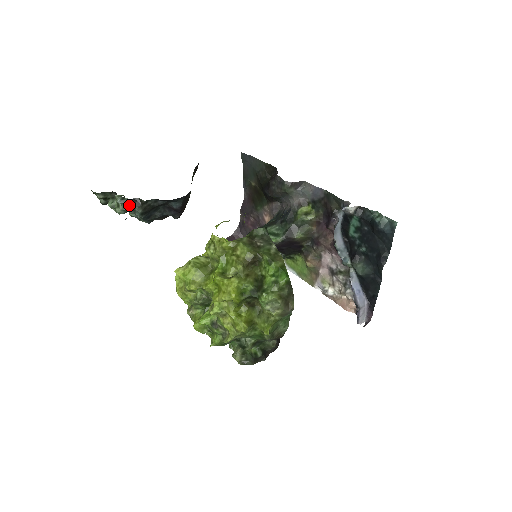
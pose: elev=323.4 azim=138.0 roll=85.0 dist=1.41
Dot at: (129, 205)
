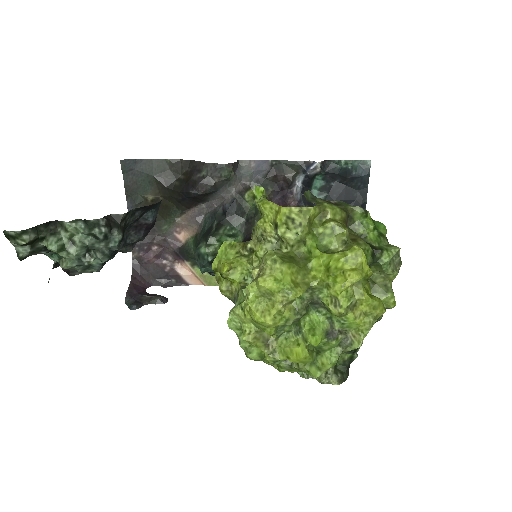
Dot at: (103, 229)
